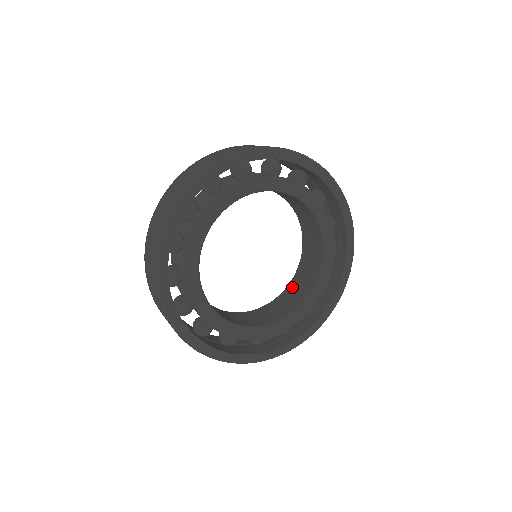
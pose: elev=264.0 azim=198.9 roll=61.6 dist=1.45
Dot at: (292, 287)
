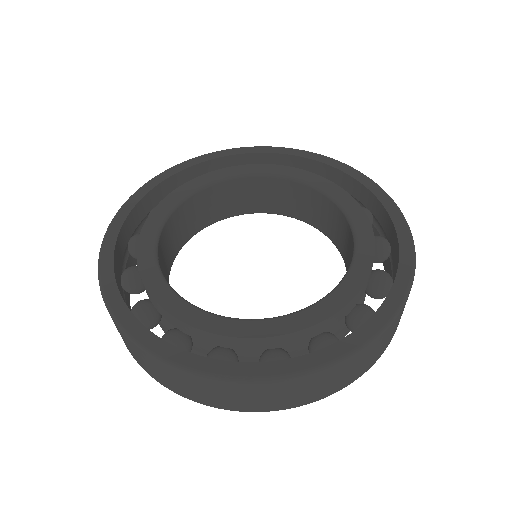
Dot at: occluded
